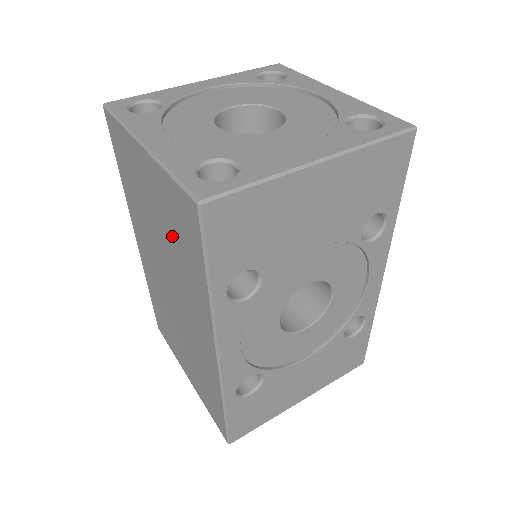
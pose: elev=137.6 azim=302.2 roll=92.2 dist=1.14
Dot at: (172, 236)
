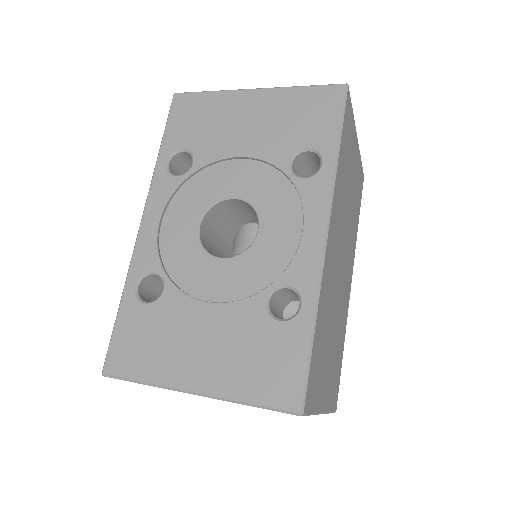
Dot at: occluded
